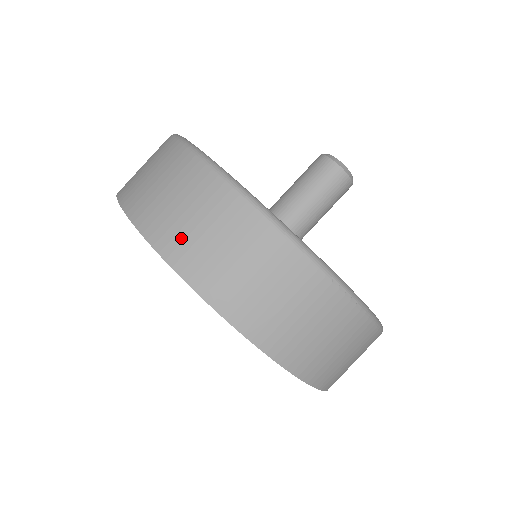
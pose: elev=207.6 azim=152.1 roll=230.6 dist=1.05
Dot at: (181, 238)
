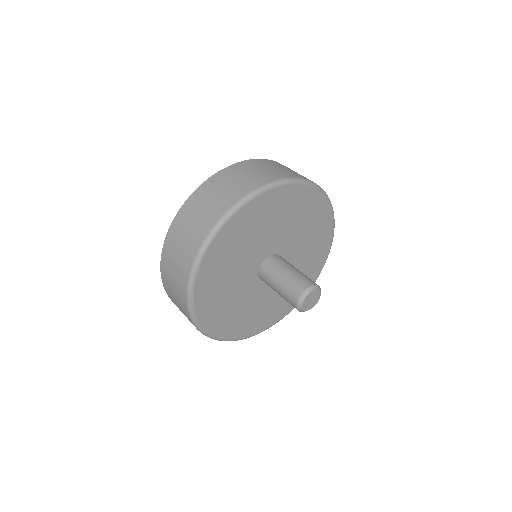
Dot at: (169, 290)
